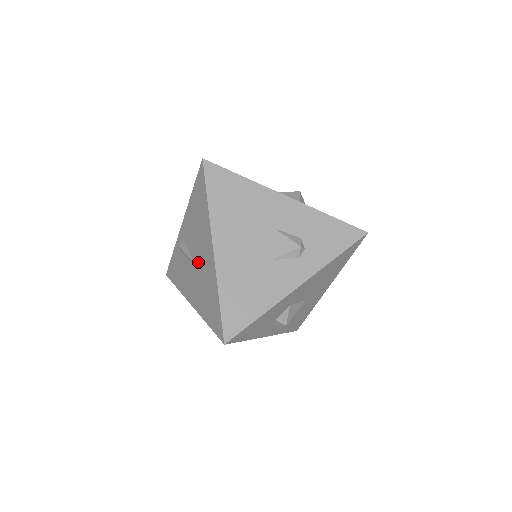
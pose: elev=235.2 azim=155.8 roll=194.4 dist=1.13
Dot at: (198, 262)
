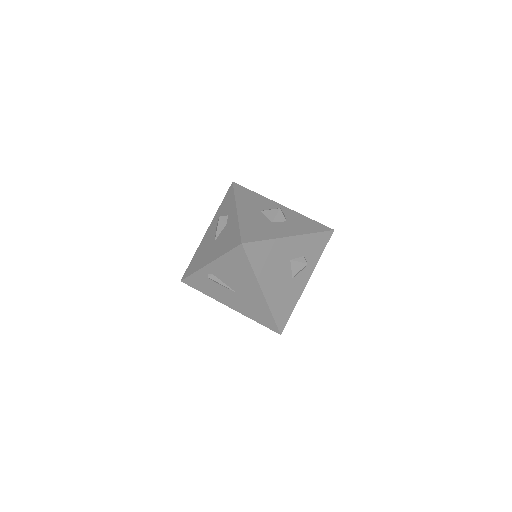
Dot at: (240, 292)
